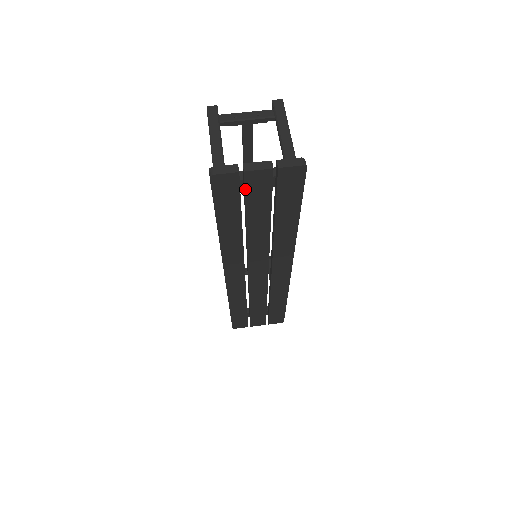
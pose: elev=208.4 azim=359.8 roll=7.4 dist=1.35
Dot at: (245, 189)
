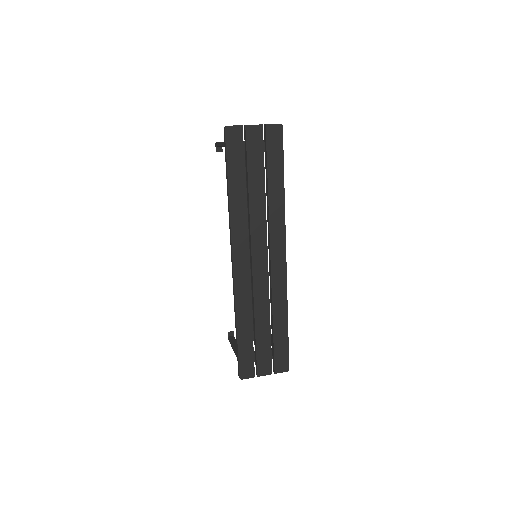
Dot at: (246, 143)
